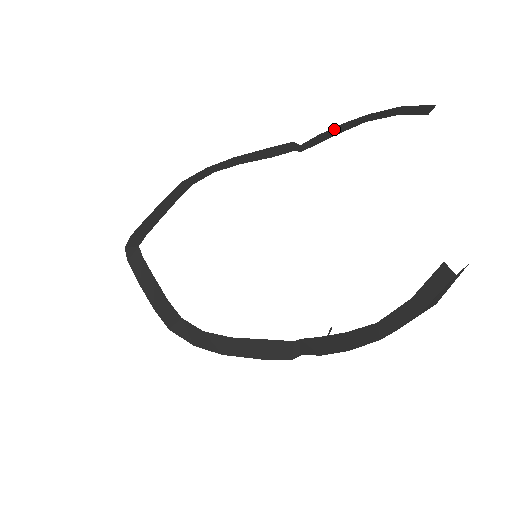
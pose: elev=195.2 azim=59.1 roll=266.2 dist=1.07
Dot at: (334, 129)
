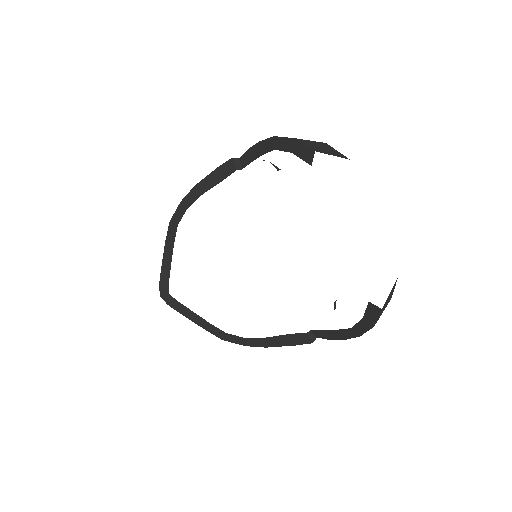
Dot at: (256, 147)
